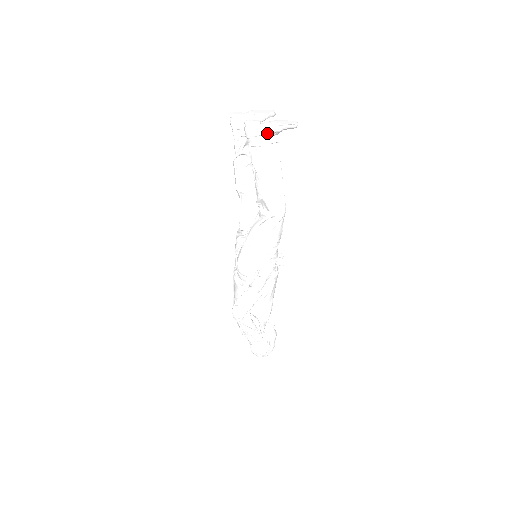
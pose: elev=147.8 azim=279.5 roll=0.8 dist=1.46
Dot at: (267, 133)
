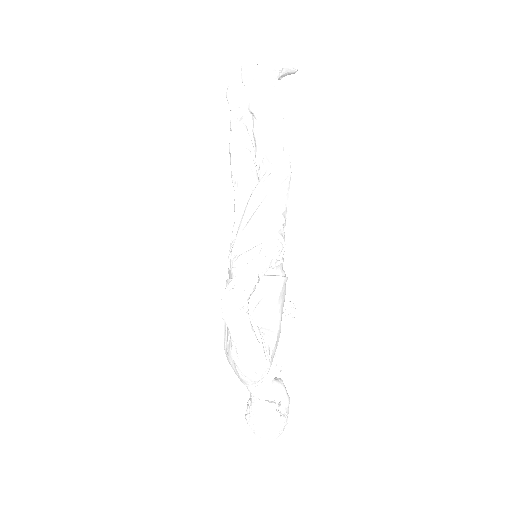
Dot at: (265, 71)
